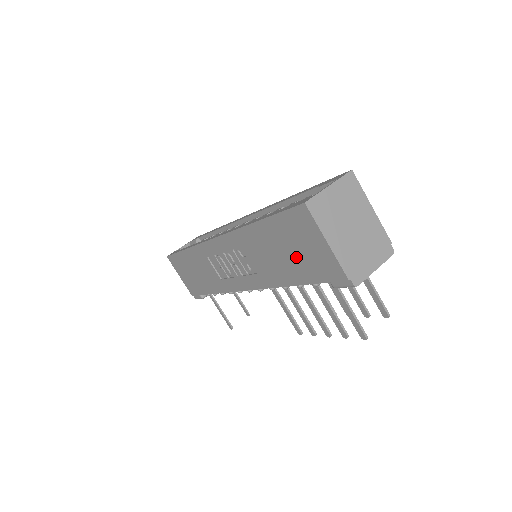
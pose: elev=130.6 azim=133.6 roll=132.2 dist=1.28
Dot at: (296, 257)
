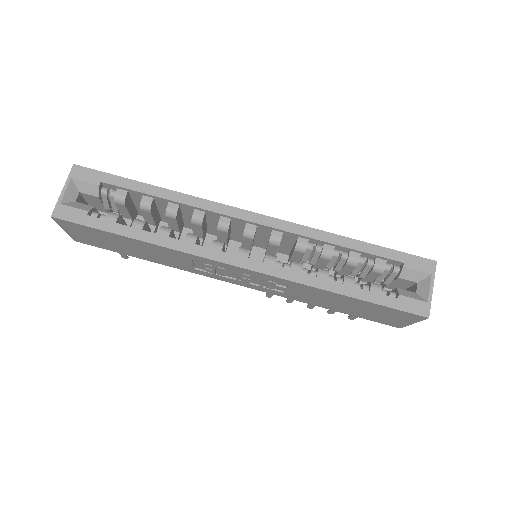
Dot at: (363, 312)
